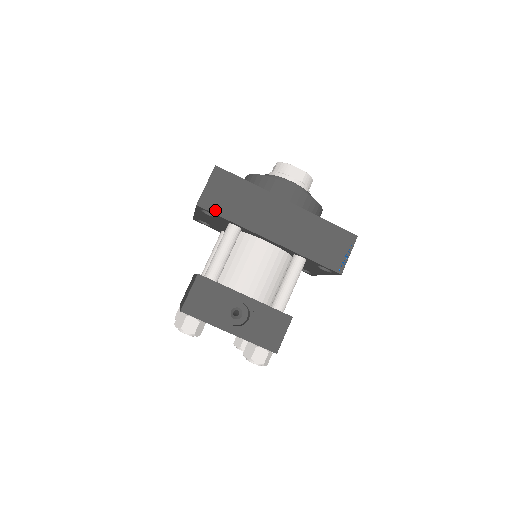
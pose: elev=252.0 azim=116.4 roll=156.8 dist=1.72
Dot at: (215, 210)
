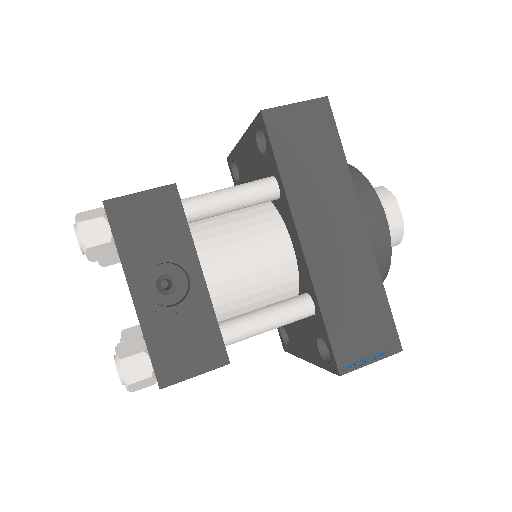
Dot at: (275, 139)
